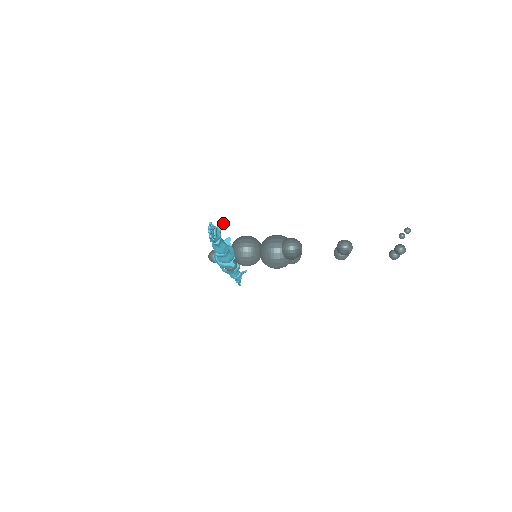
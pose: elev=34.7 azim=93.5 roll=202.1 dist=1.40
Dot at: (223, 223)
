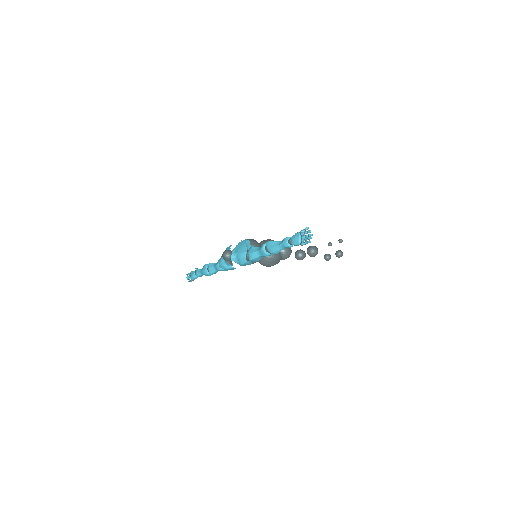
Dot at: occluded
